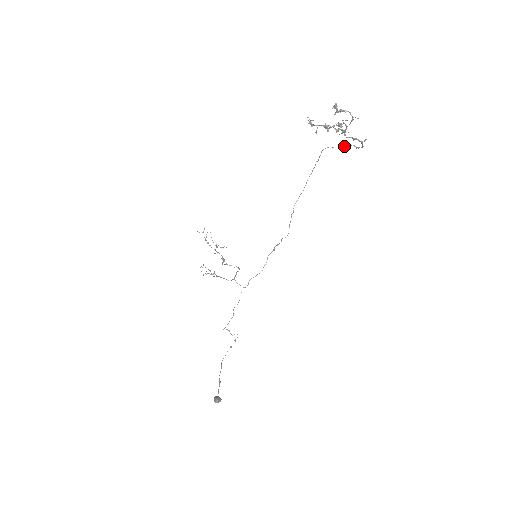
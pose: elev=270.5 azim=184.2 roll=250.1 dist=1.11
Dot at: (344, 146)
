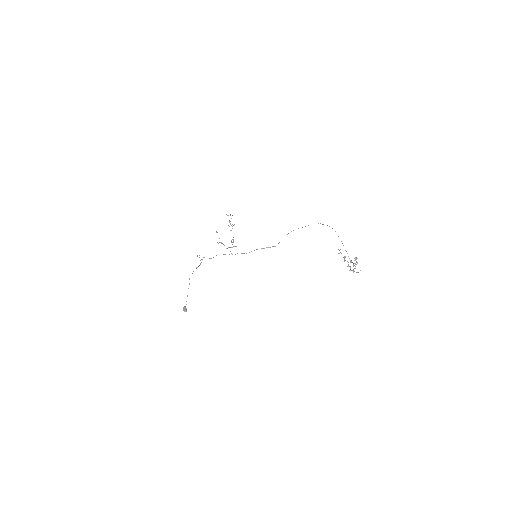
Dot at: occluded
